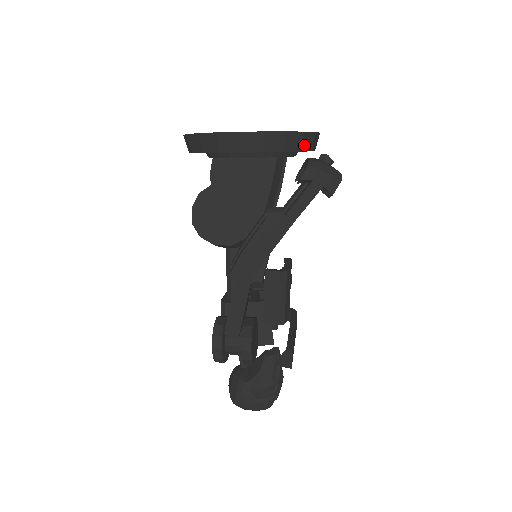
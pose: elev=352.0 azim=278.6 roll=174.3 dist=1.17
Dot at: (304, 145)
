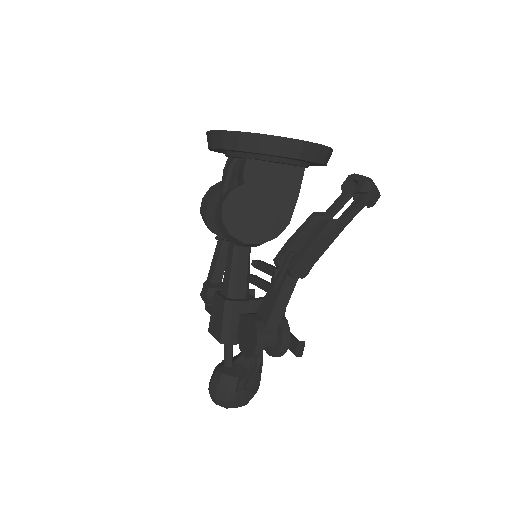
Dot at: occluded
